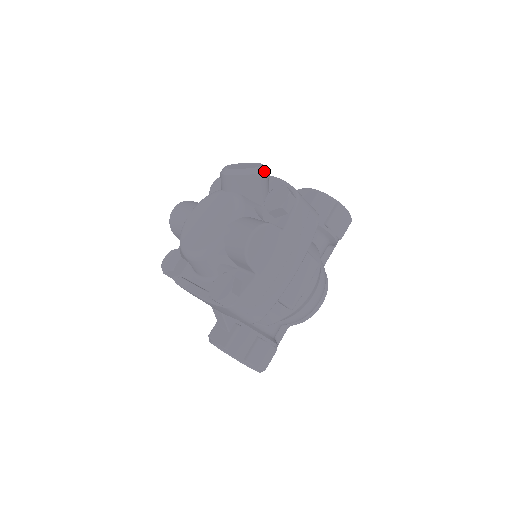
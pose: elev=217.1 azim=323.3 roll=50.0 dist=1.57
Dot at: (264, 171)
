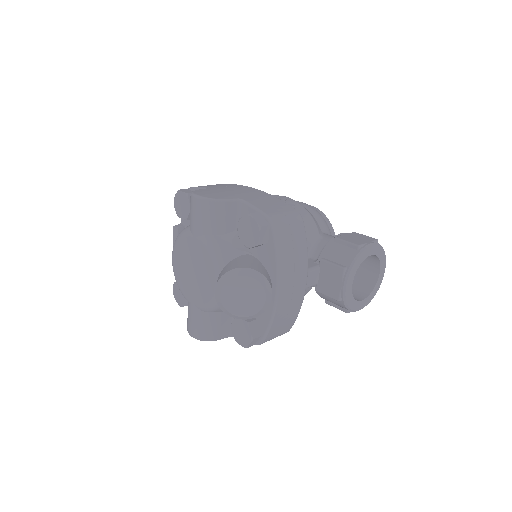
Dot at: (251, 318)
